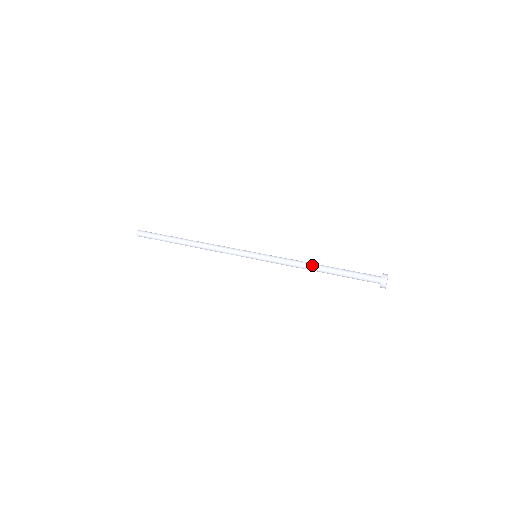
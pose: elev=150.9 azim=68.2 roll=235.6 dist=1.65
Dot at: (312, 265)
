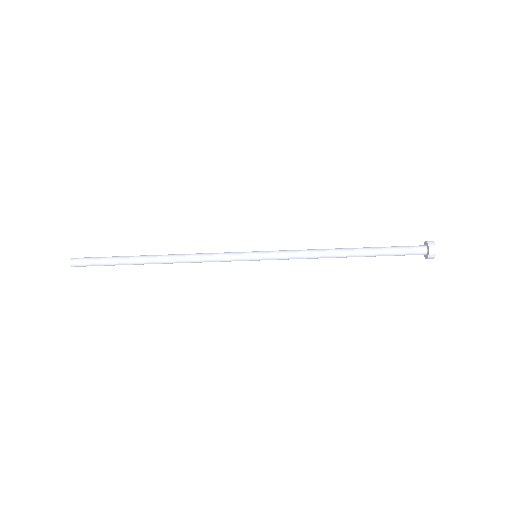
Dot at: (335, 248)
